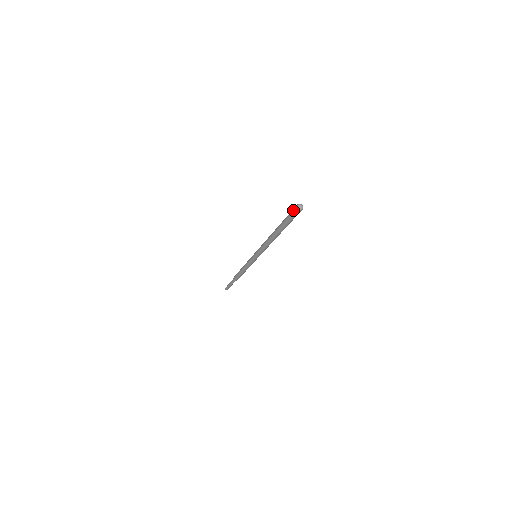
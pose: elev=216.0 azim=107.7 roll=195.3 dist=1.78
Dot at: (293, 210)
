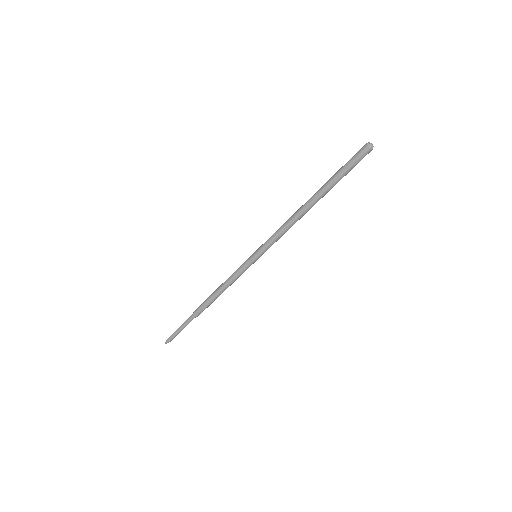
Dot at: (359, 150)
